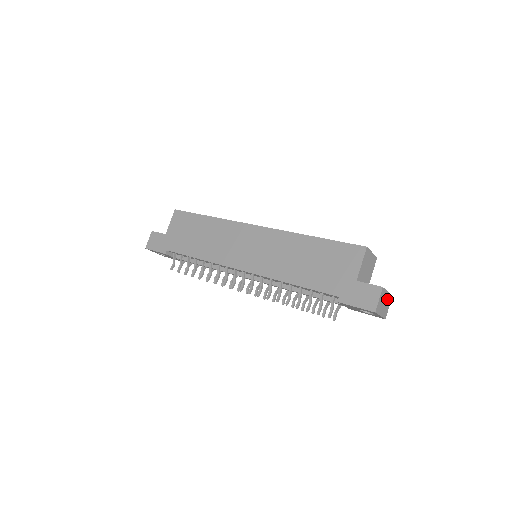
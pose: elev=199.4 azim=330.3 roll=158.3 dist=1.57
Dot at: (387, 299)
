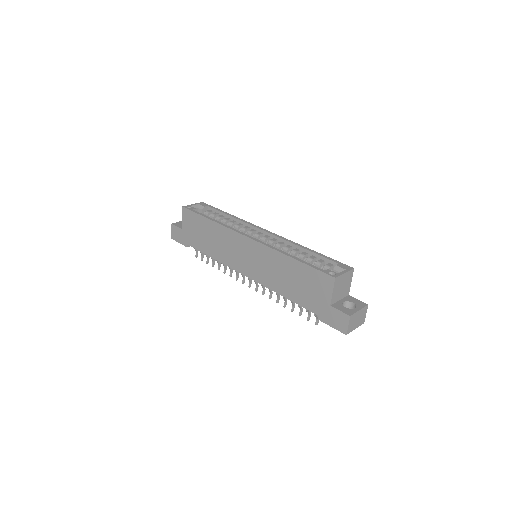
Dot at: (361, 313)
